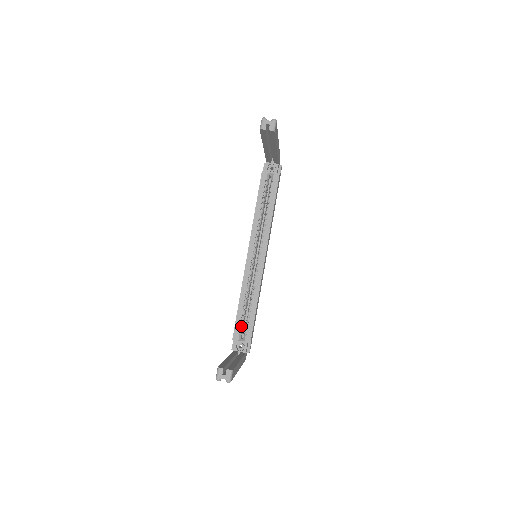
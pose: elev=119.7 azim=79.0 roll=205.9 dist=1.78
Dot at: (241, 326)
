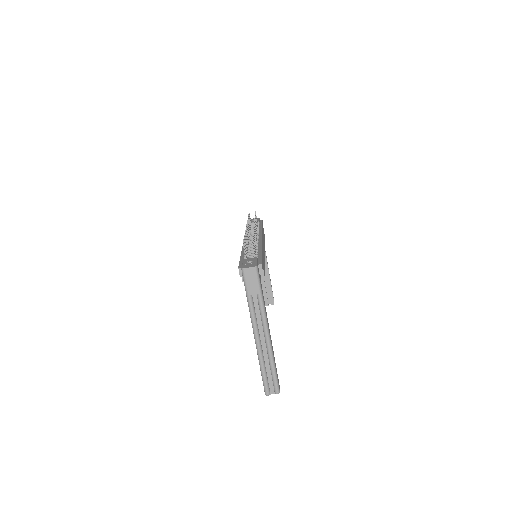
Dot at: occluded
